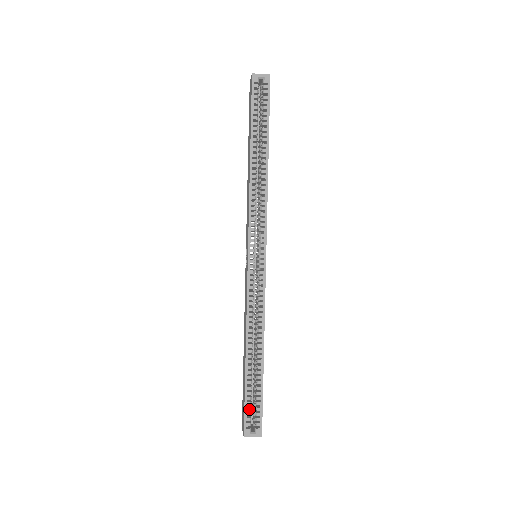
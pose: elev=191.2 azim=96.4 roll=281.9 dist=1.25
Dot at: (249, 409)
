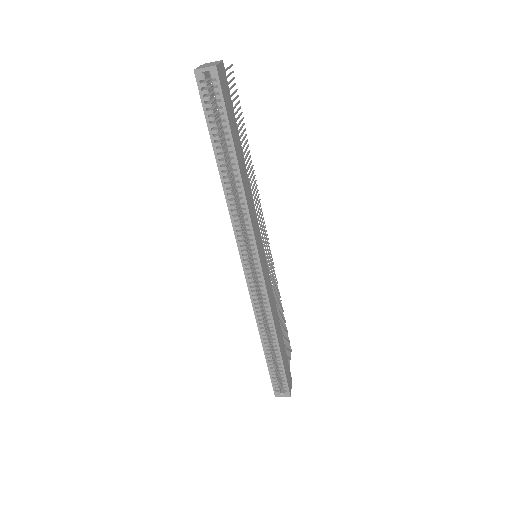
Dot at: (275, 379)
